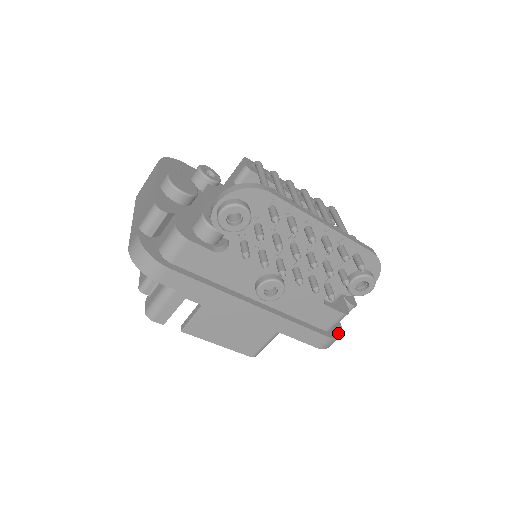
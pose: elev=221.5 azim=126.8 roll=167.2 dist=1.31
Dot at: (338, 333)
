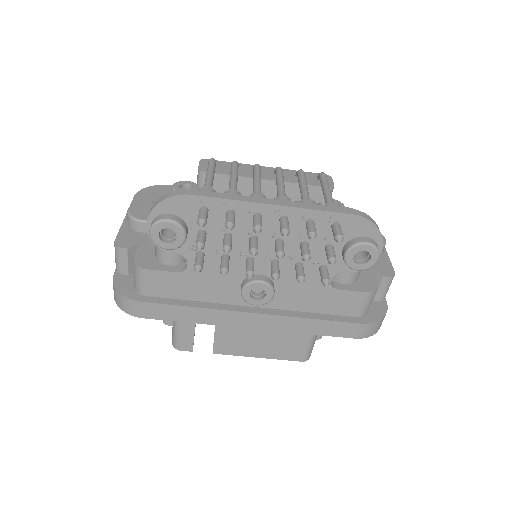
Dot at: (379, 314)
